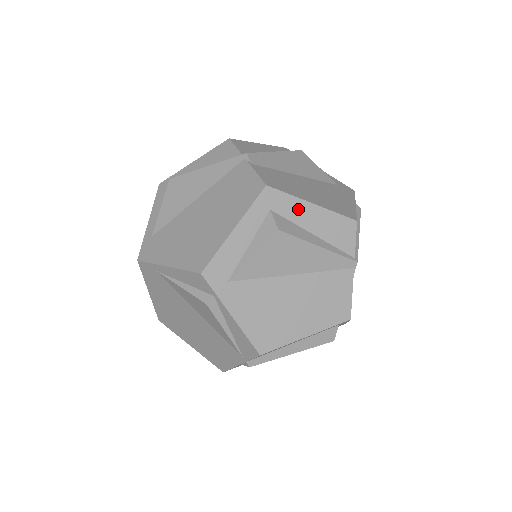
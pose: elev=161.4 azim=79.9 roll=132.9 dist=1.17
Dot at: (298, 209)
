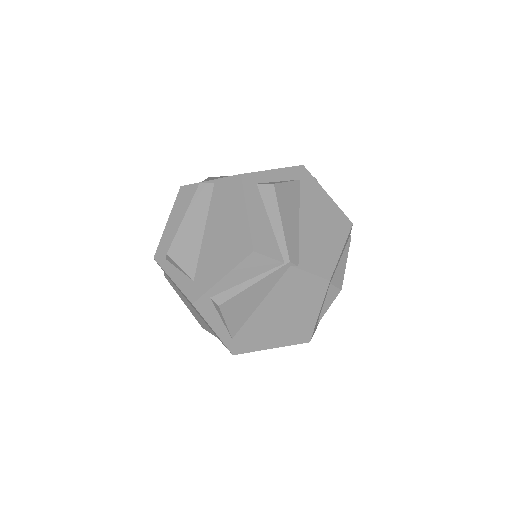
Dot at: occluded
